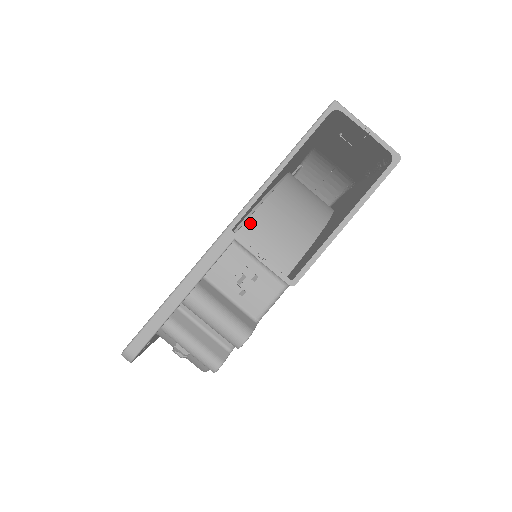
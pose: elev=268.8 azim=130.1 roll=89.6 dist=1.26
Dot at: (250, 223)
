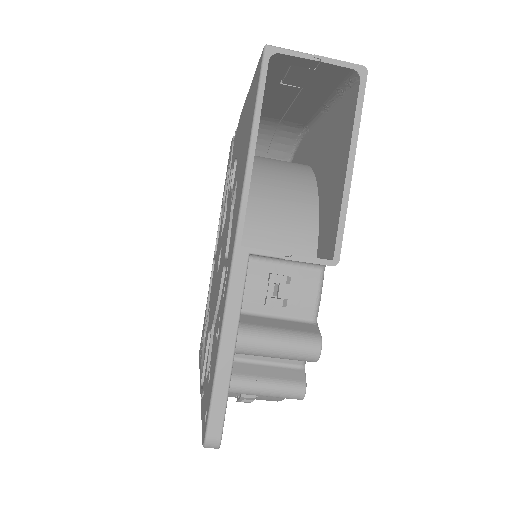
Dot at: (246, 227)
